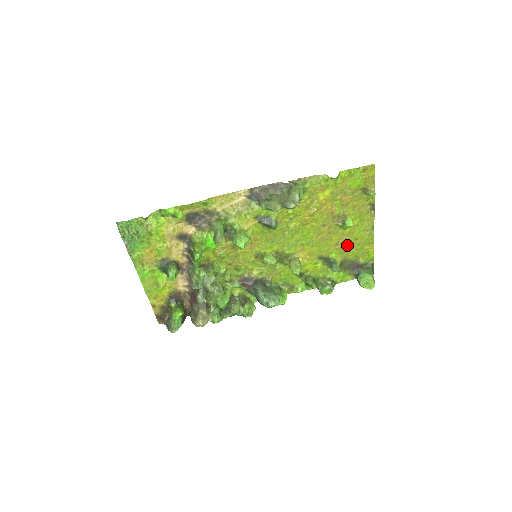
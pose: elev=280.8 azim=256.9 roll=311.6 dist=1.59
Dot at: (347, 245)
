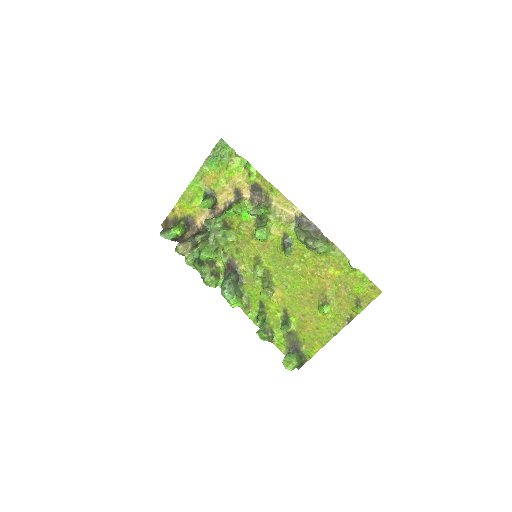
Dot at: (308, 325)
